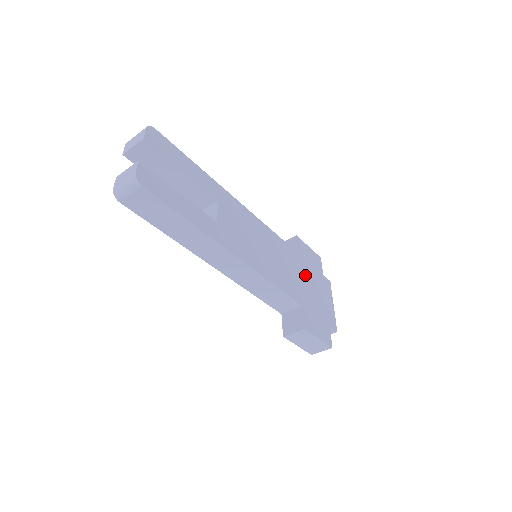
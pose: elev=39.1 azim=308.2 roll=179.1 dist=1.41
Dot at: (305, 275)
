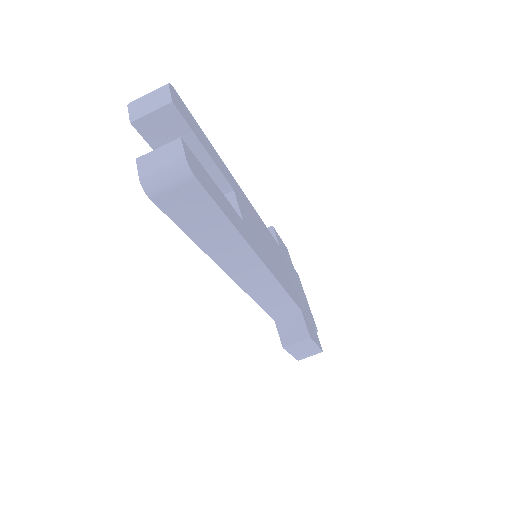
Dot at: (290, 272)
